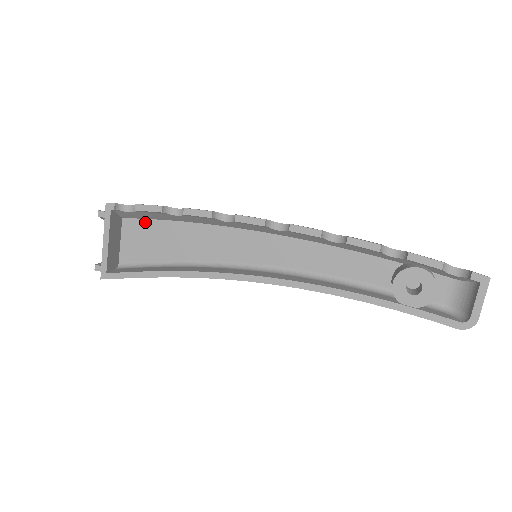
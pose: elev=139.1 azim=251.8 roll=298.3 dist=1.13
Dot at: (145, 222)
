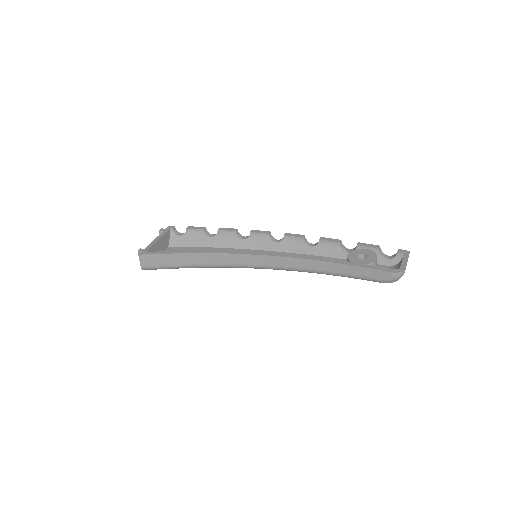
Dot at: (184, 248)
